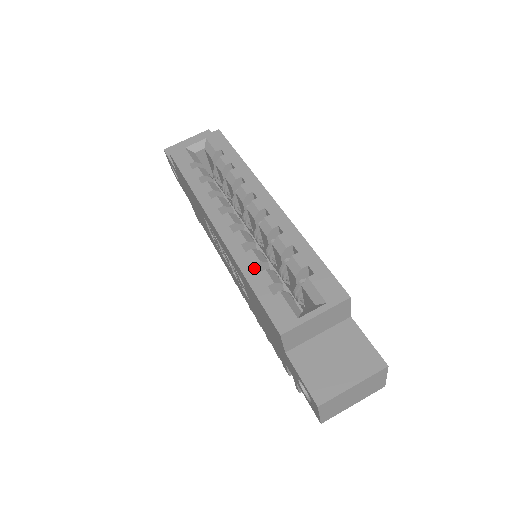
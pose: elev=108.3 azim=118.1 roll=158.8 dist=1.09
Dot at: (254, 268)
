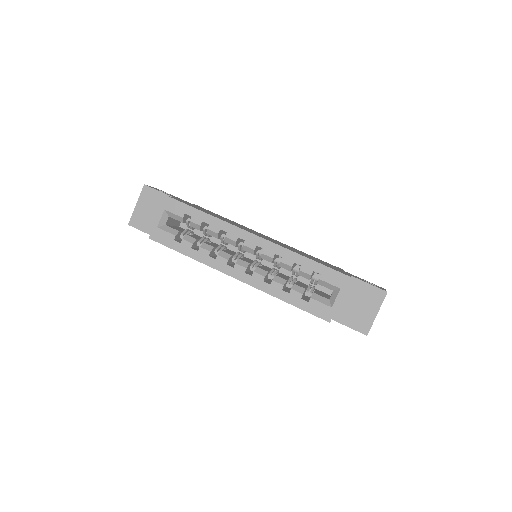
Dot at: (284, 292)
